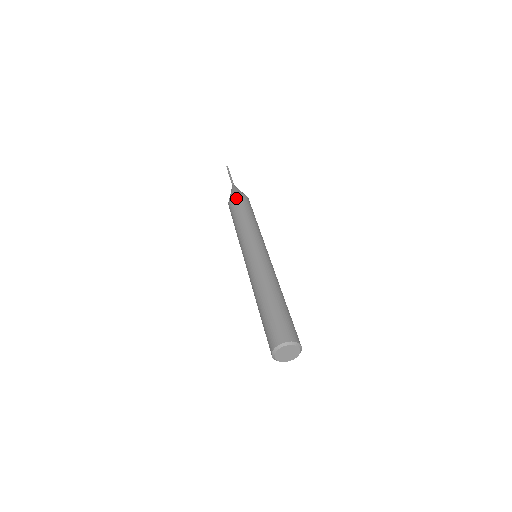
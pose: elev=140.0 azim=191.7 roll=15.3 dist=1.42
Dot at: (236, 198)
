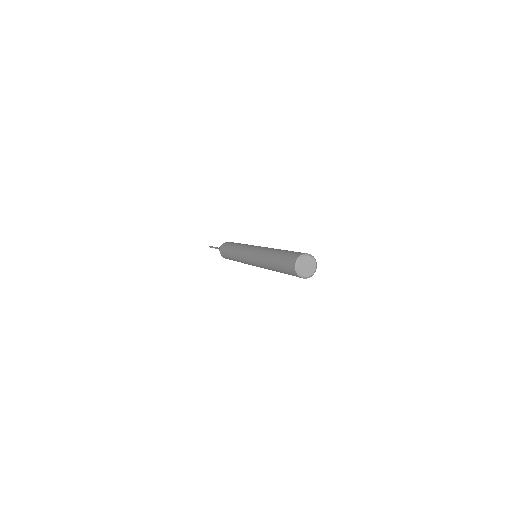
Dot at: (222, 248)
